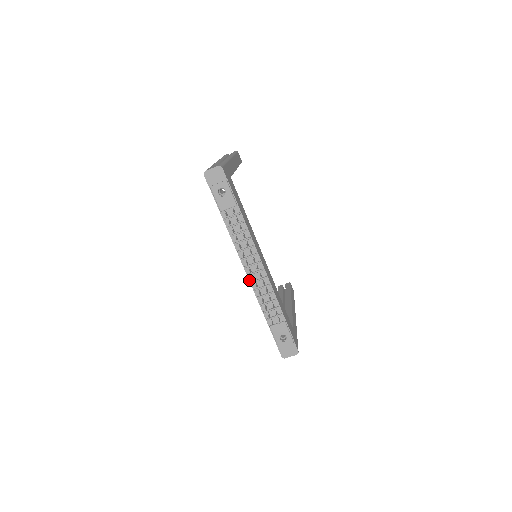
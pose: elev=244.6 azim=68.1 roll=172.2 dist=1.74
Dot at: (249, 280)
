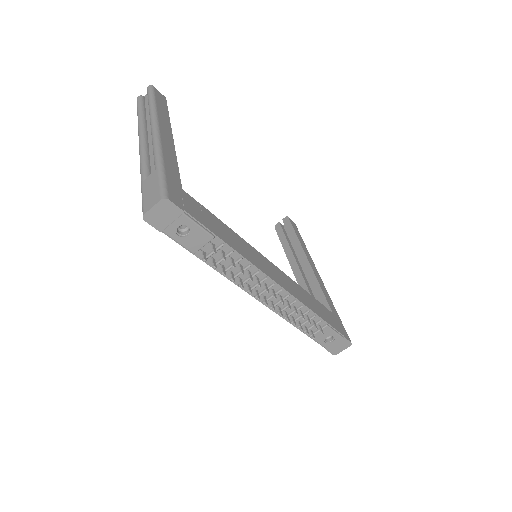
Dot at: (266, 306)
